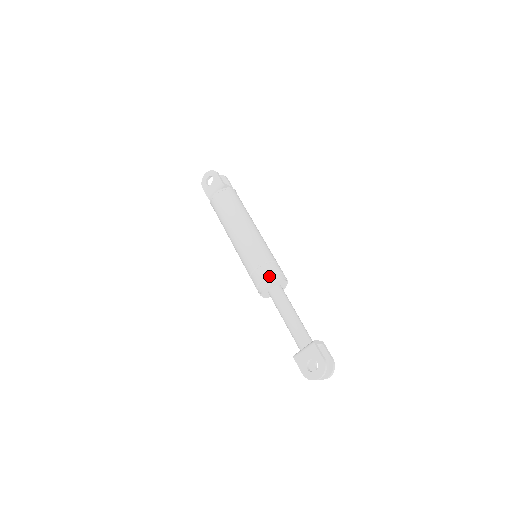
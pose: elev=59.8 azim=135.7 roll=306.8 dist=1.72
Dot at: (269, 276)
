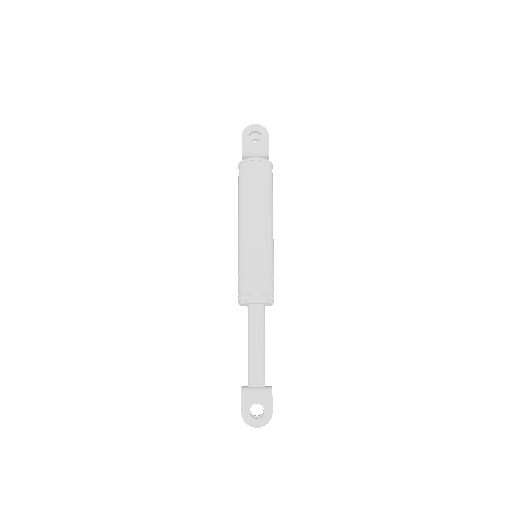
Dot at: (265, 293)
